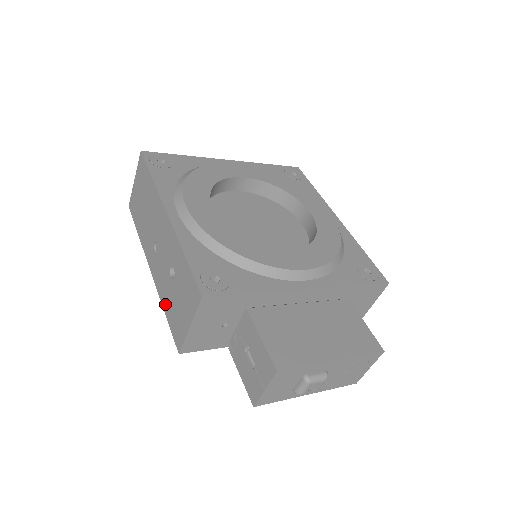
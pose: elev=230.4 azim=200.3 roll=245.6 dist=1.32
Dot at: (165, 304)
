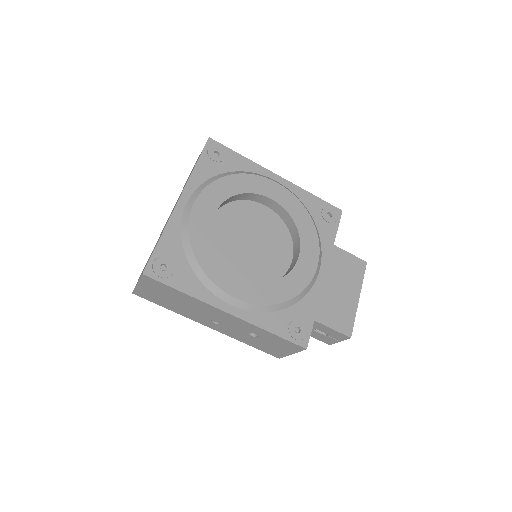
Dot at: (247, 343)
